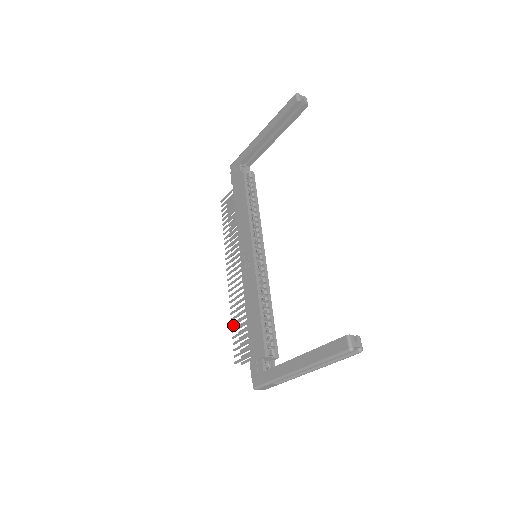
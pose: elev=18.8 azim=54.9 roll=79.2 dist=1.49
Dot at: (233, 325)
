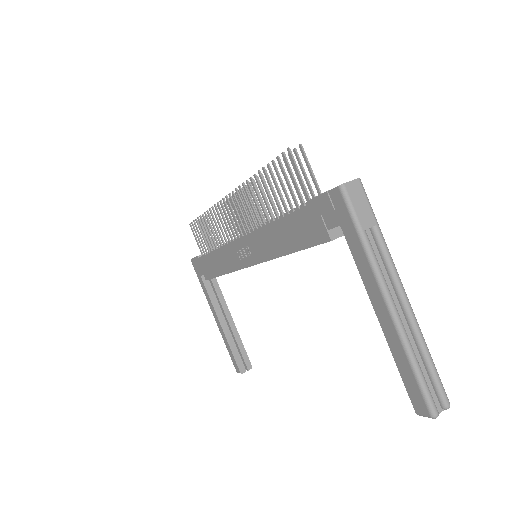
Dot at: occluded
